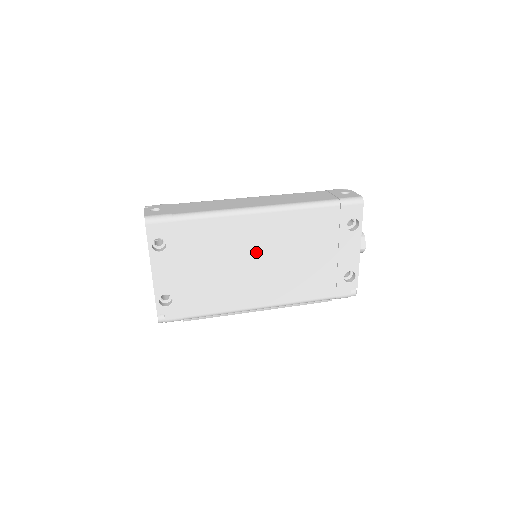
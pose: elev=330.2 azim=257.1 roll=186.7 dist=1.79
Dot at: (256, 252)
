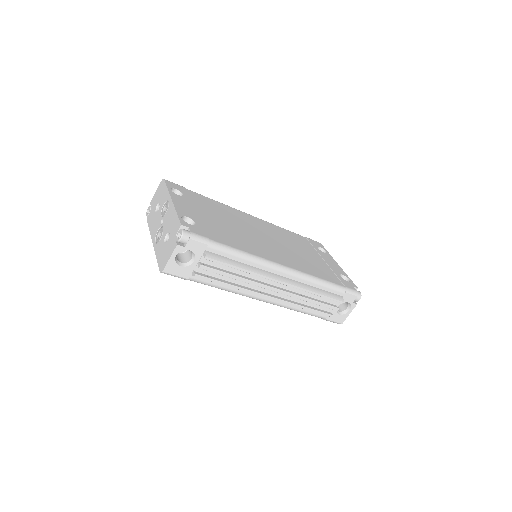
Dot at: (259, 232)
